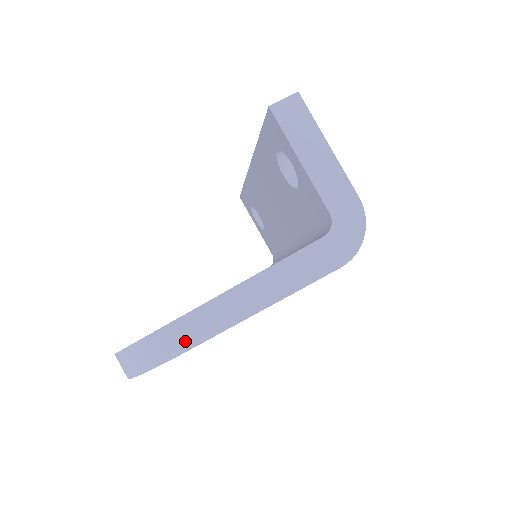
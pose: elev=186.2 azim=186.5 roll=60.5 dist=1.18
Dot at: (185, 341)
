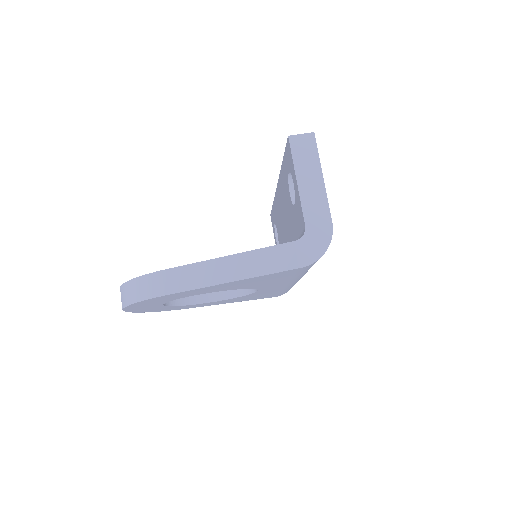
Dot at: (169, 287)
